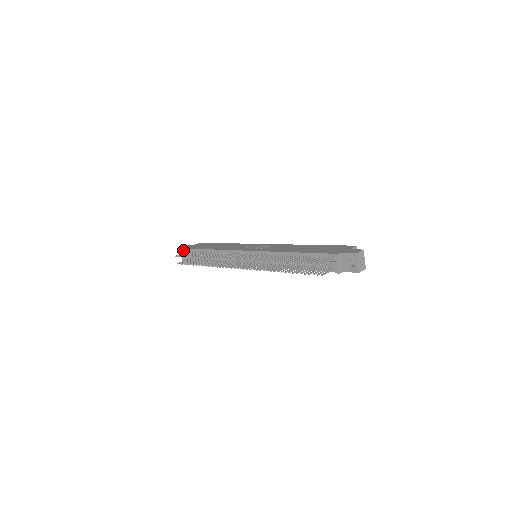
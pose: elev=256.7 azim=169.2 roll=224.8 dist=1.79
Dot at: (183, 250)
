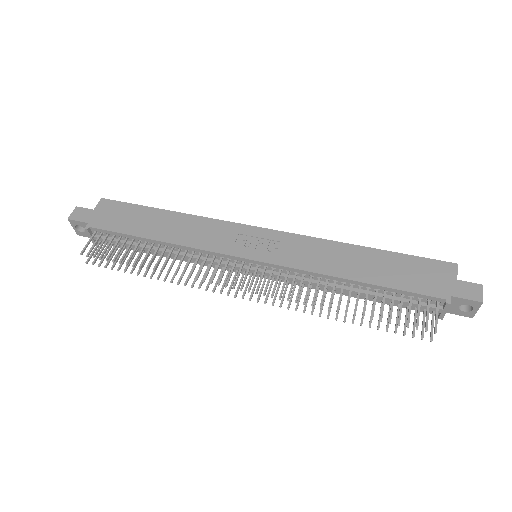
Dot at: (78, 224)
